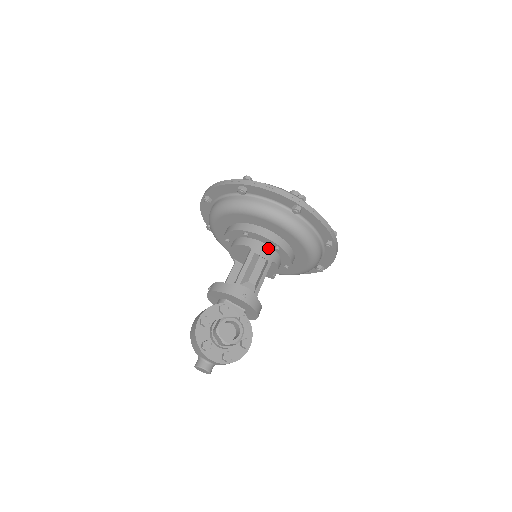
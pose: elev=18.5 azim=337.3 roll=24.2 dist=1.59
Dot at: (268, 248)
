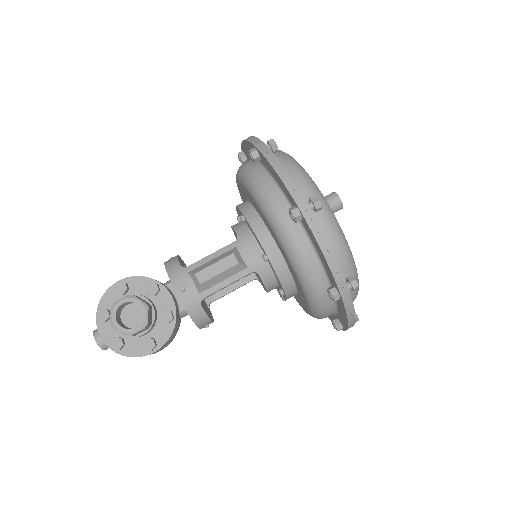
Dot at: (258, 251)
